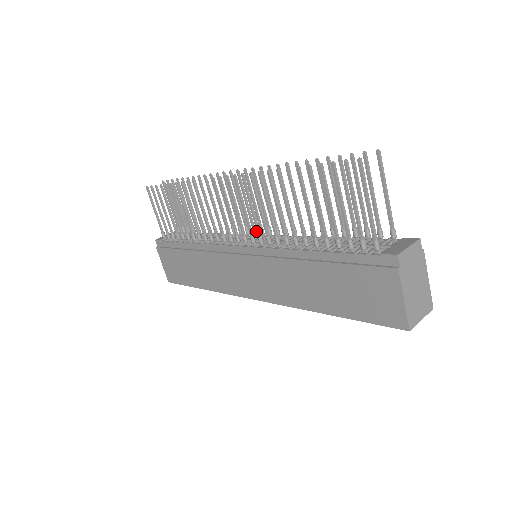
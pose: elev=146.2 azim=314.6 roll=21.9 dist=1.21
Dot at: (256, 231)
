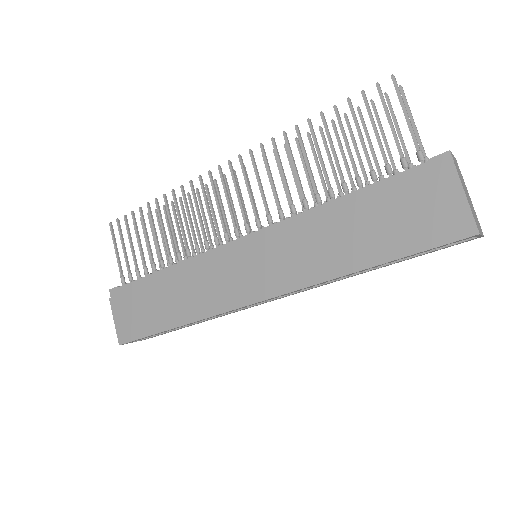
Dot at: occluded
